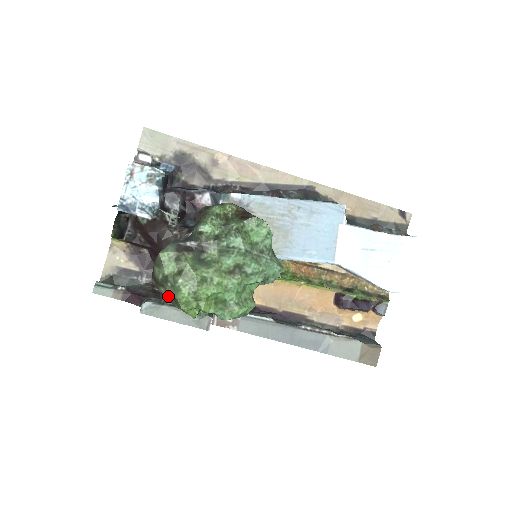
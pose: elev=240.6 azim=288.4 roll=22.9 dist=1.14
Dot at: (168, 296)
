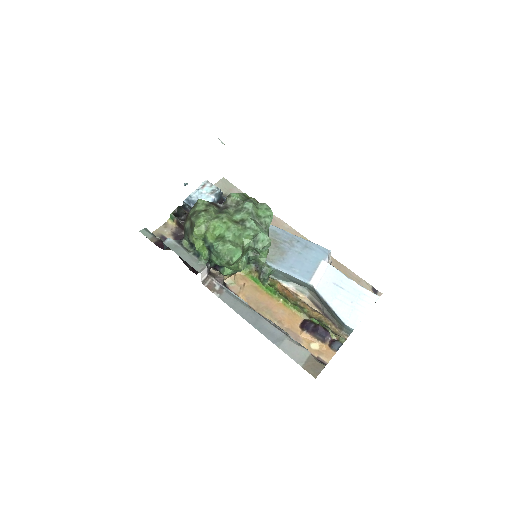
Dot at: (189, 229)
